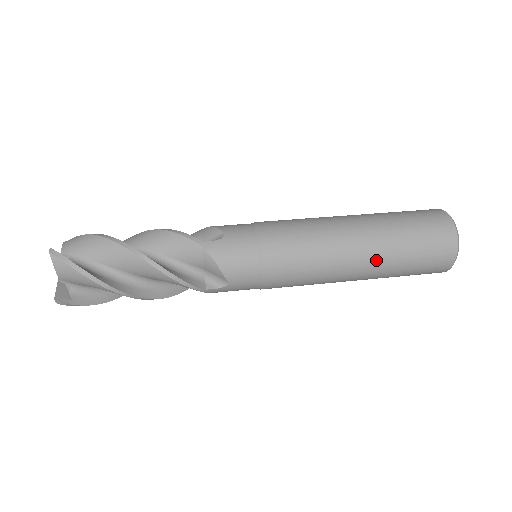
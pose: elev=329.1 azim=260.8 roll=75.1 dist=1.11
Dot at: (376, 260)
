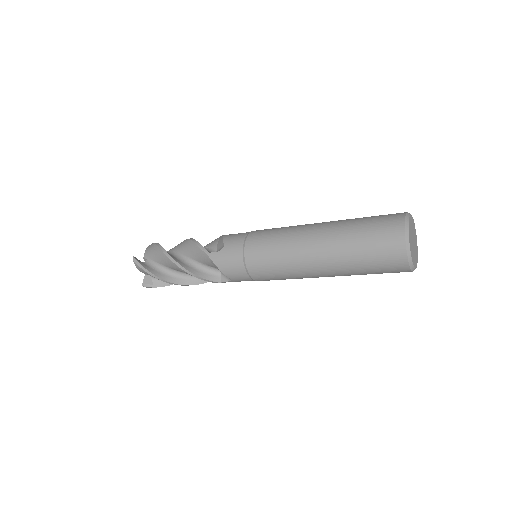
Dot at: (332, 267)
